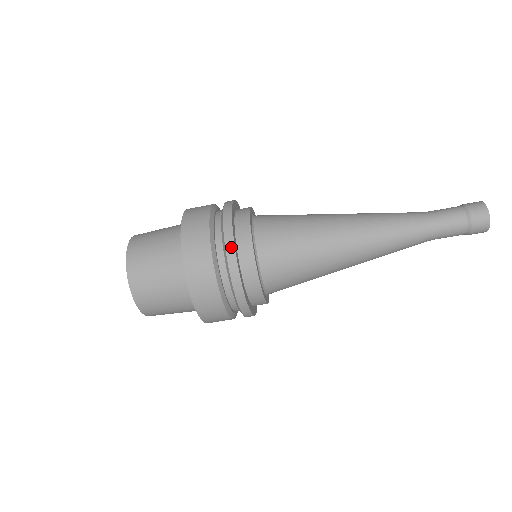
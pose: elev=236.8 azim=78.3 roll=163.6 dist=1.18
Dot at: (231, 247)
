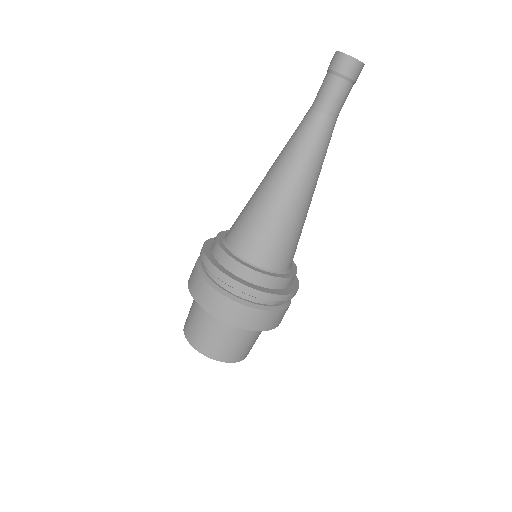
Dot at: (227, 279)
